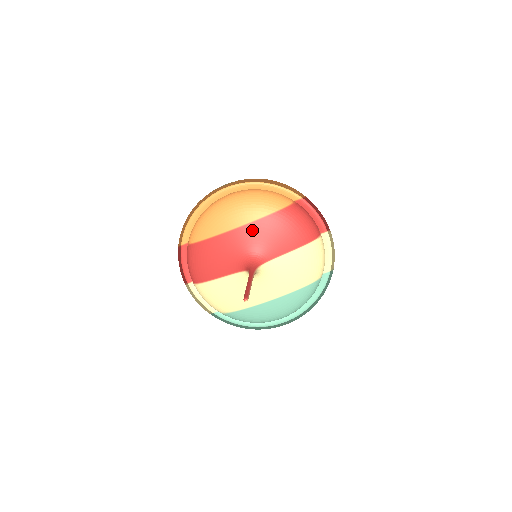
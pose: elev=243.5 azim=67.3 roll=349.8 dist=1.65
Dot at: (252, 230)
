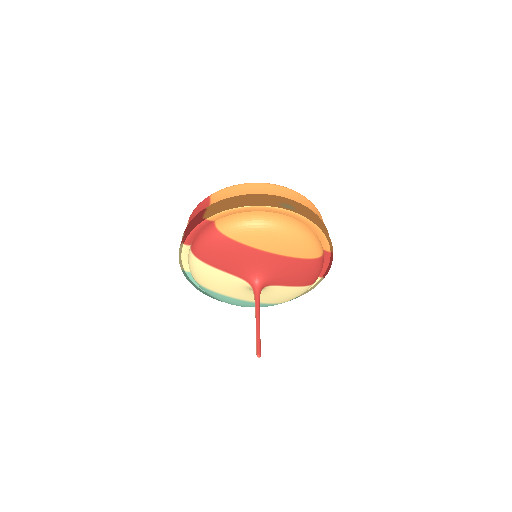
Dot at: (281, 261)
